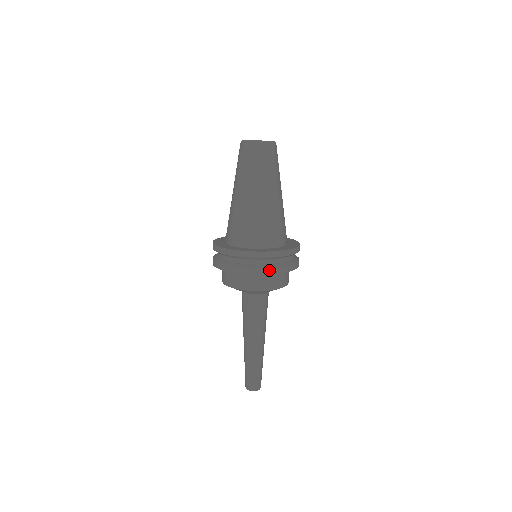
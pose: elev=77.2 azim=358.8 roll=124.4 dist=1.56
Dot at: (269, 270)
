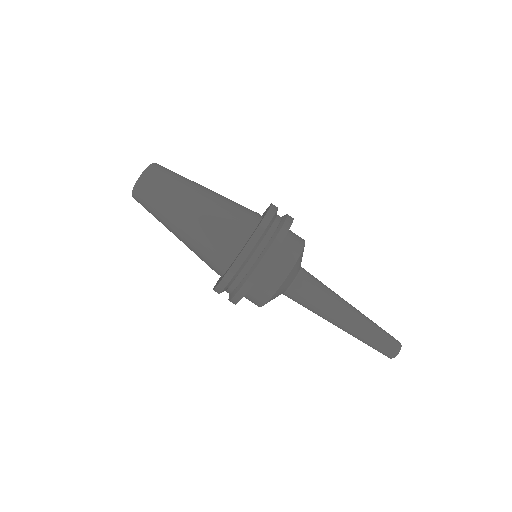
Dot at: (279, 237)
